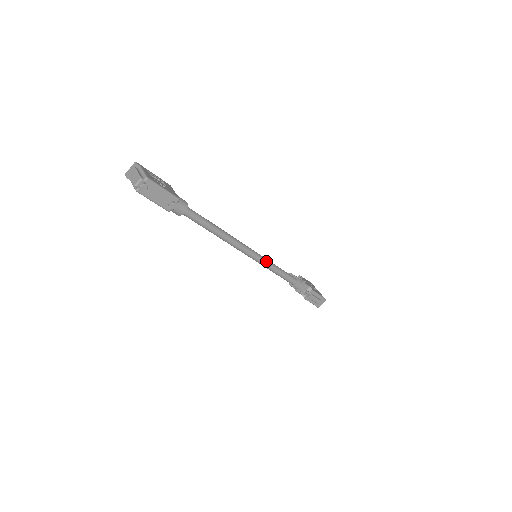
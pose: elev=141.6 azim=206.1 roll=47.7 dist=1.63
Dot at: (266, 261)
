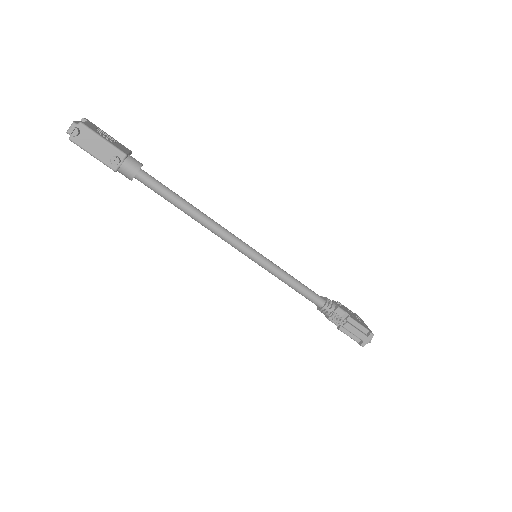
Dot at: (269, 263)
